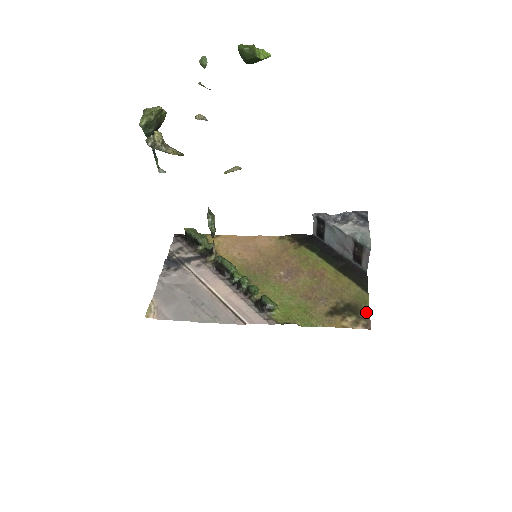
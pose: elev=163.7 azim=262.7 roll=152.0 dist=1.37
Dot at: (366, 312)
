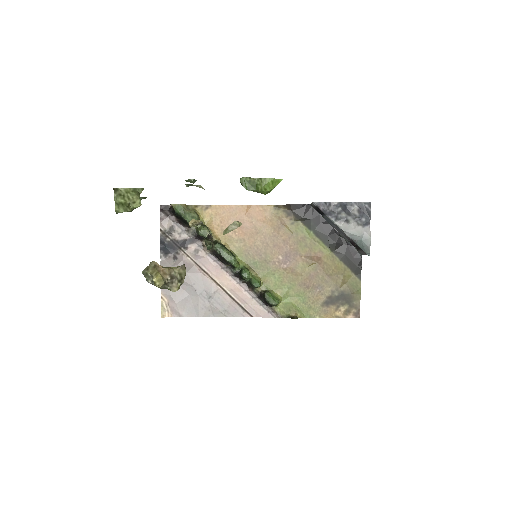
Dot at: (357, 300)
